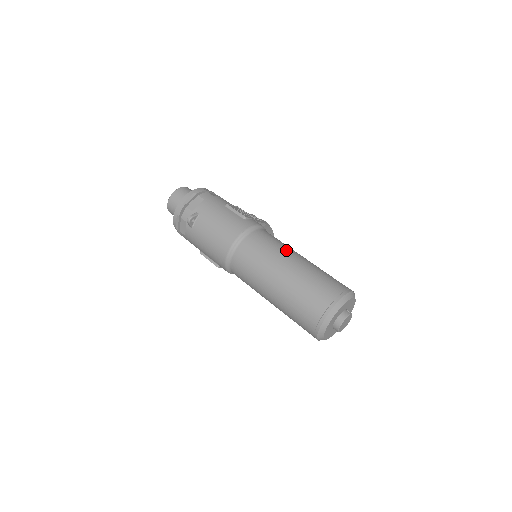
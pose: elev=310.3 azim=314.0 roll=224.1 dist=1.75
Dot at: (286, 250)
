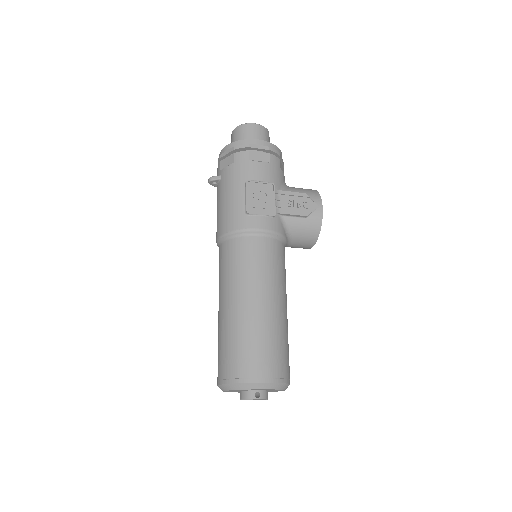
Dot at: (248, 283)
